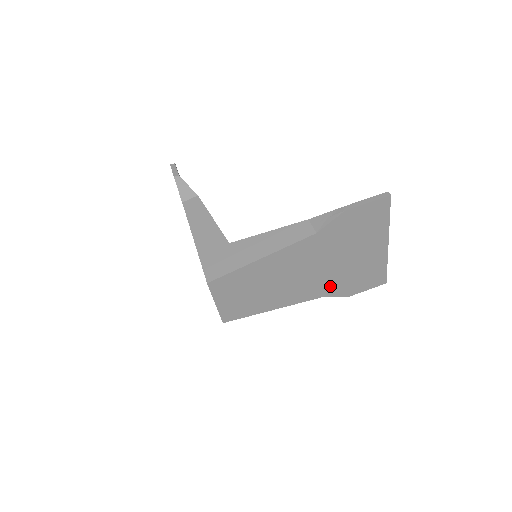
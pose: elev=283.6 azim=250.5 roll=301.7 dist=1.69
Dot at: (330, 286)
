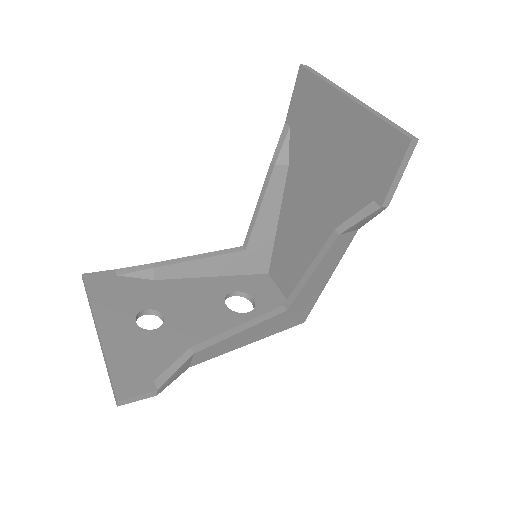
Dot at: occluded
